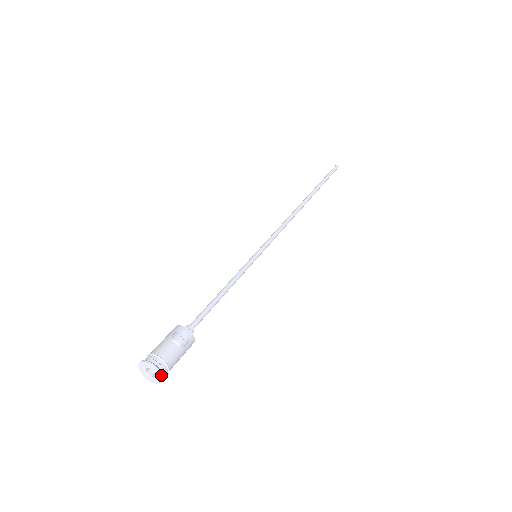
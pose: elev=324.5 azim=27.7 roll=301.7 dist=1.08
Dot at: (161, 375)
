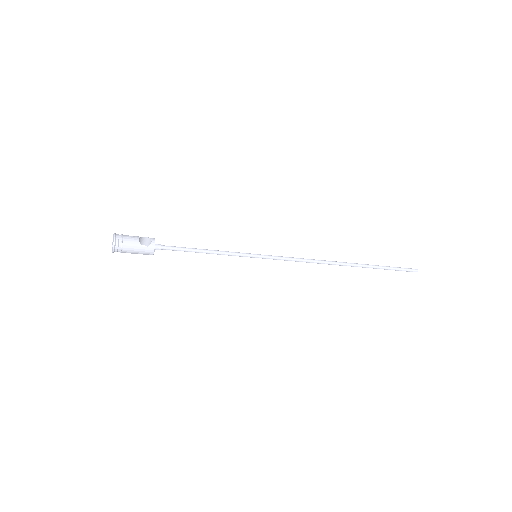
Dot at: (113, 244)
